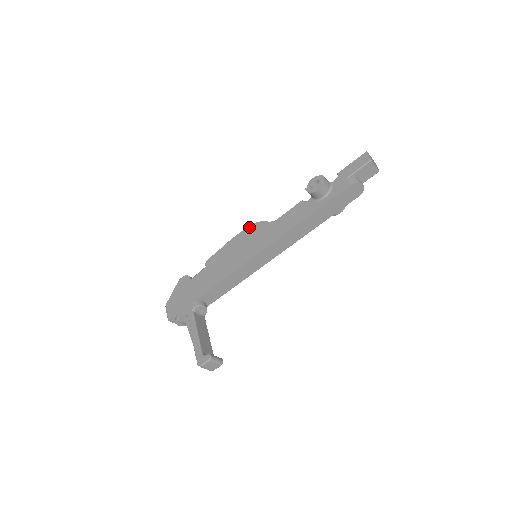
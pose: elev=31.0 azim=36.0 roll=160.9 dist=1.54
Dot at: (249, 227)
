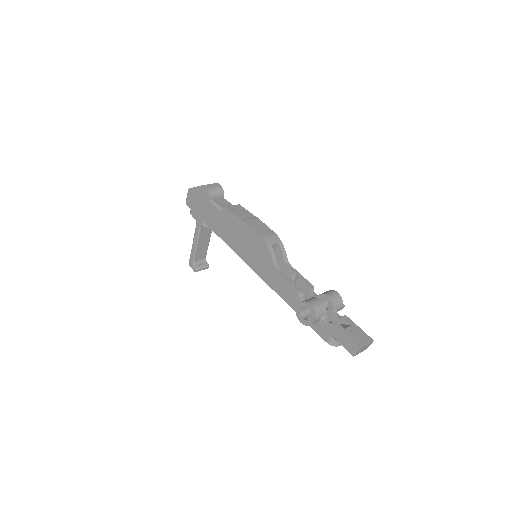
Dot at: (261, 240)
